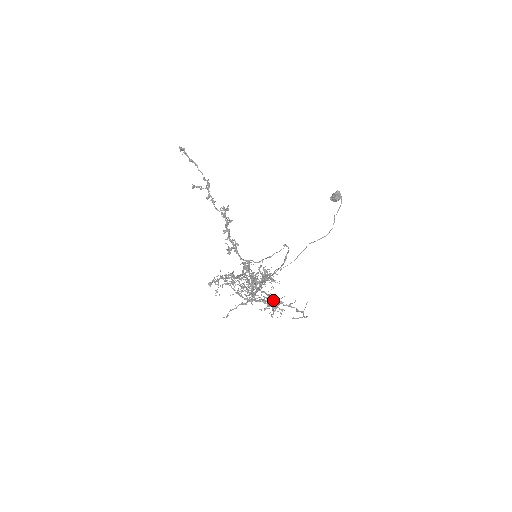
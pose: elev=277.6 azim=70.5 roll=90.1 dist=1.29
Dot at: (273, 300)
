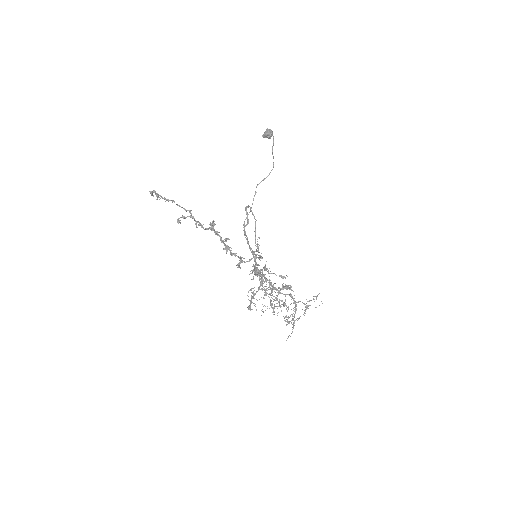
Dot at: occluded
